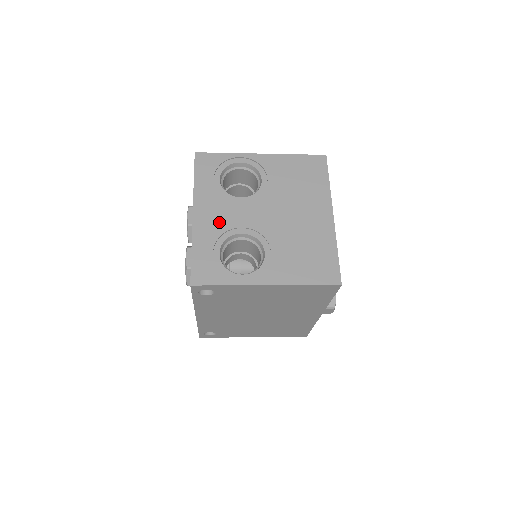
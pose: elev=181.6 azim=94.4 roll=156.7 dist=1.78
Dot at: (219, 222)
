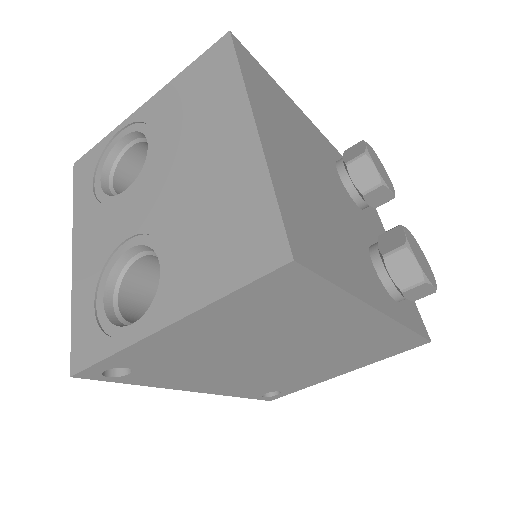
Dot at: (99, 249)
